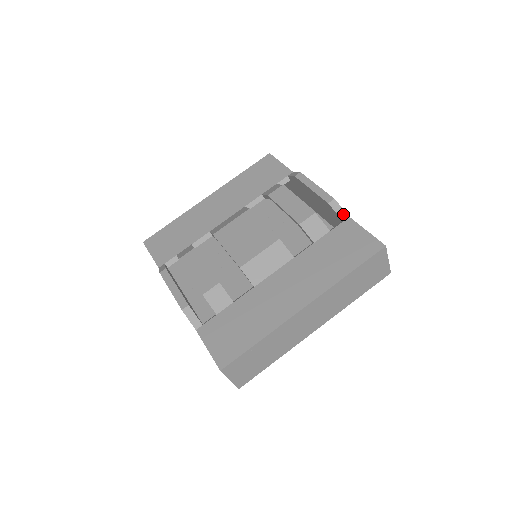
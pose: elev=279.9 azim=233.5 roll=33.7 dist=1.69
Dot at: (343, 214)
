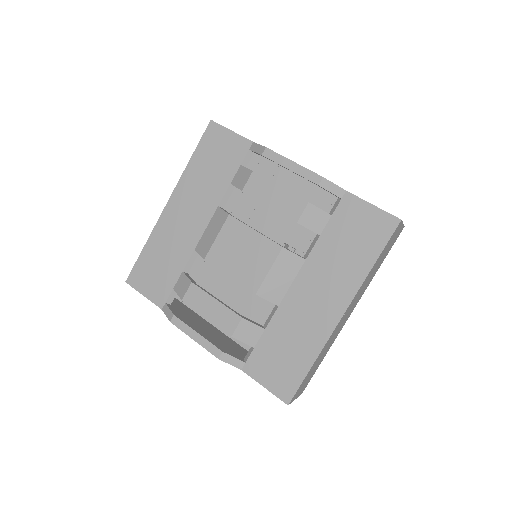
Dot at: (338, 191)
